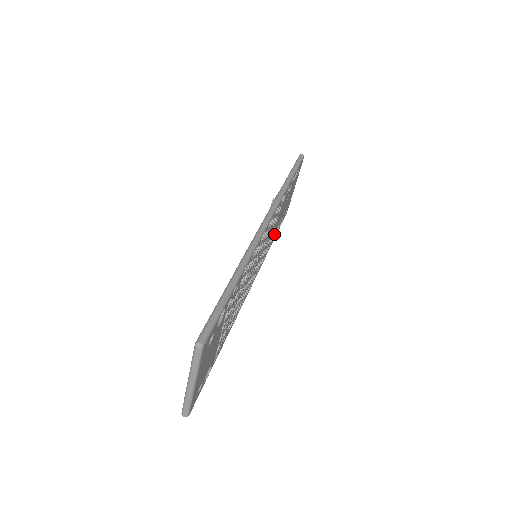
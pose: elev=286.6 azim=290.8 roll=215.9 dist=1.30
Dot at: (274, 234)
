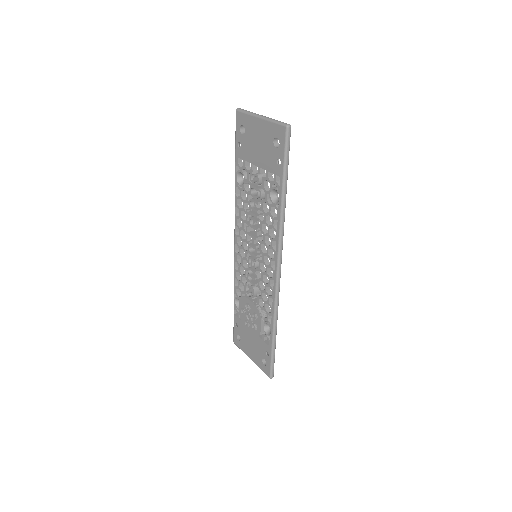
Dot at: occluded
